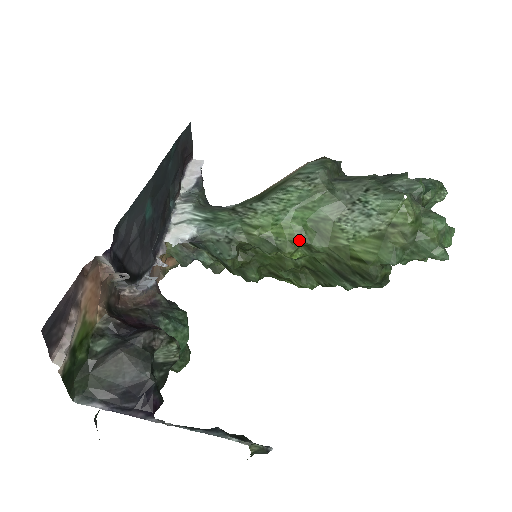
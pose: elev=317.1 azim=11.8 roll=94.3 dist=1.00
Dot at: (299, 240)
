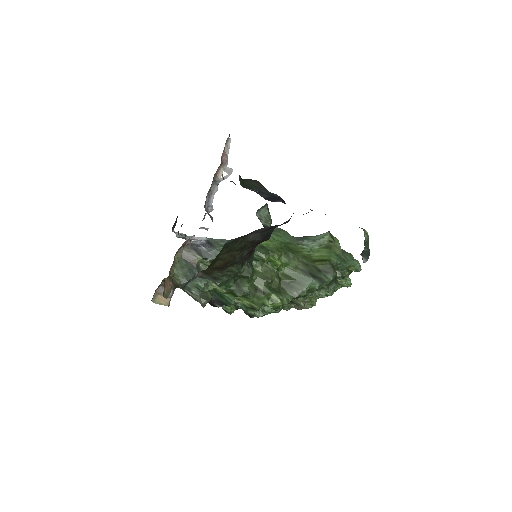
Dot at: (282, 248)
